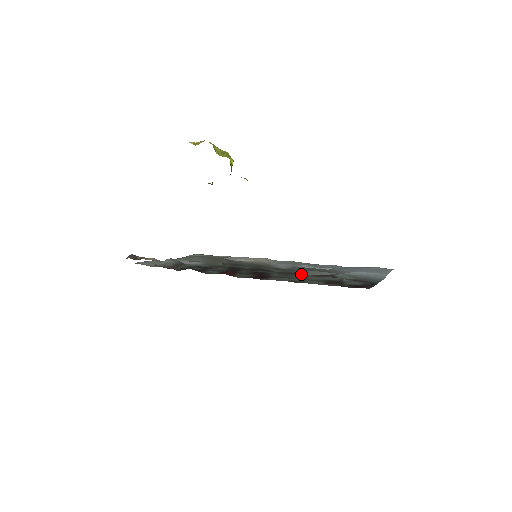
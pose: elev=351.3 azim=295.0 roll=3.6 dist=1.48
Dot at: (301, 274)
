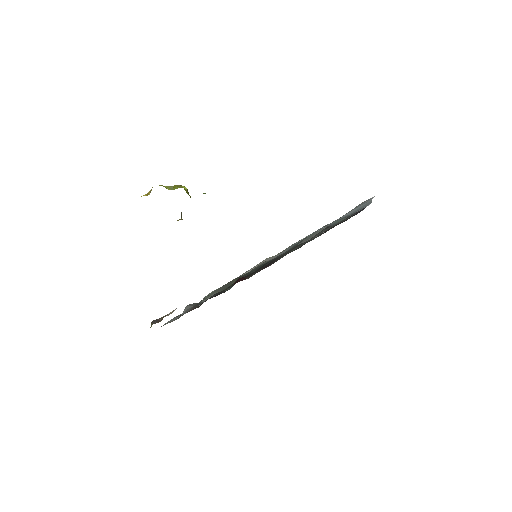
Dot at: occluded
